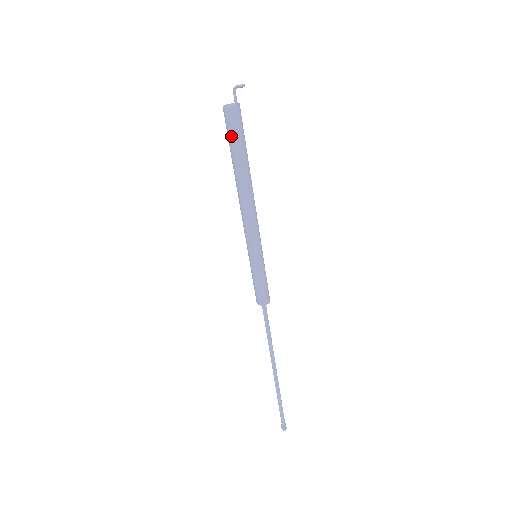
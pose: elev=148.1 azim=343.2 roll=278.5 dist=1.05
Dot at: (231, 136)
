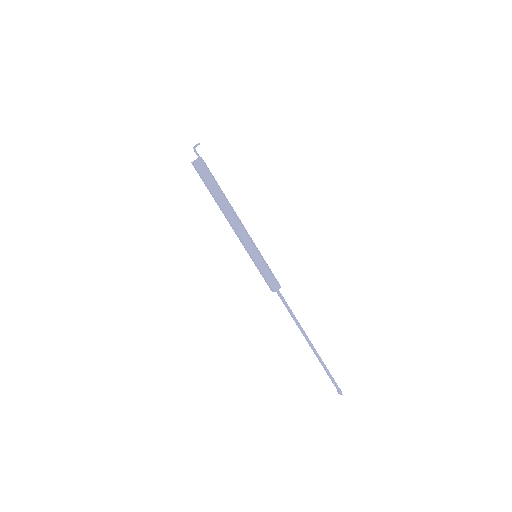
Dot at: (204, 178)
